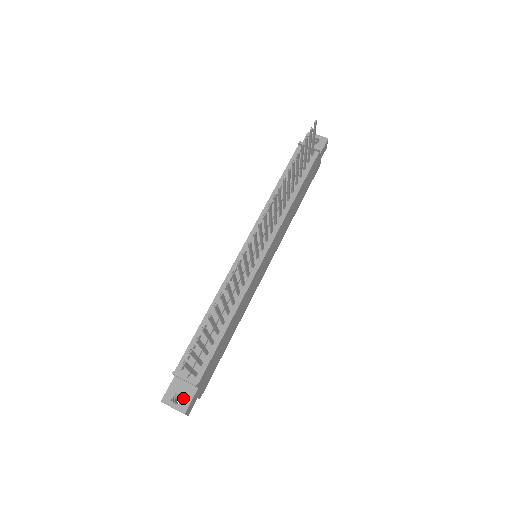
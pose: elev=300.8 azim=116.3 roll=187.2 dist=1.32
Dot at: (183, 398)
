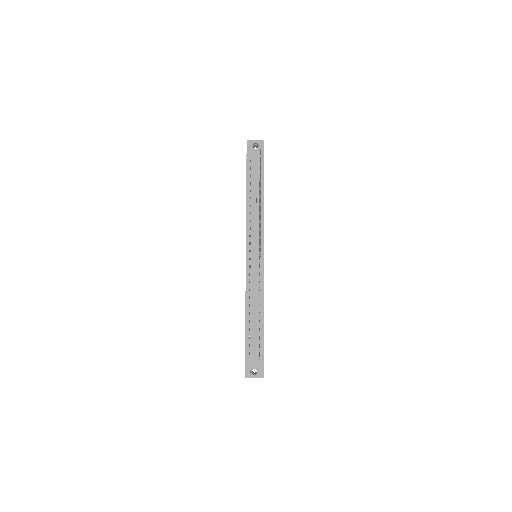
Dot at: (258, 370)
